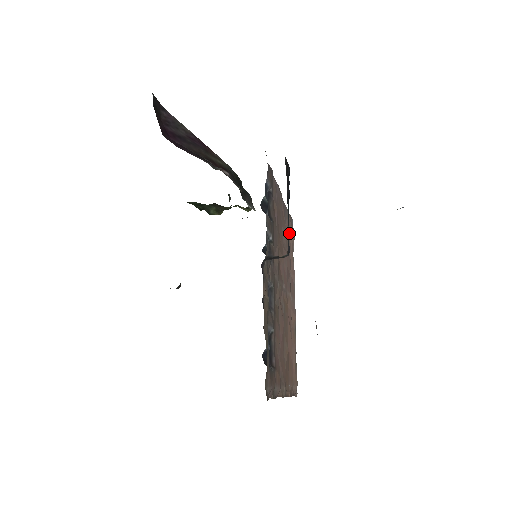
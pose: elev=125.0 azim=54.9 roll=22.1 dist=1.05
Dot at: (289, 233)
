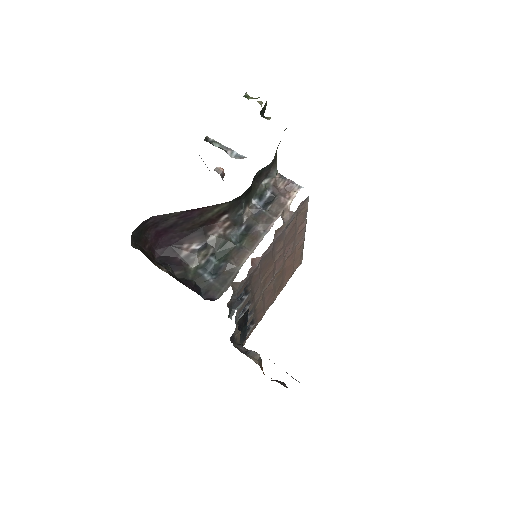
Dot at: (294, 224)
